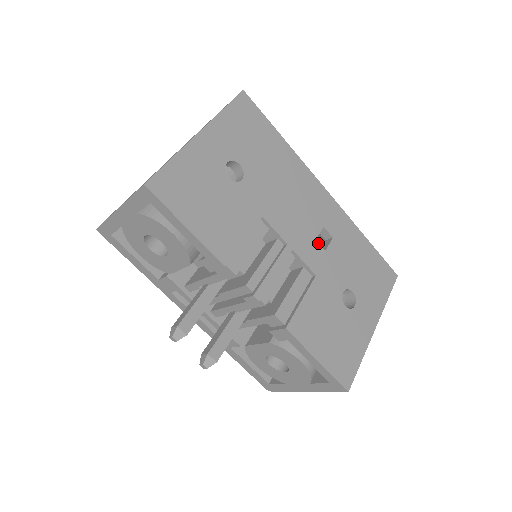
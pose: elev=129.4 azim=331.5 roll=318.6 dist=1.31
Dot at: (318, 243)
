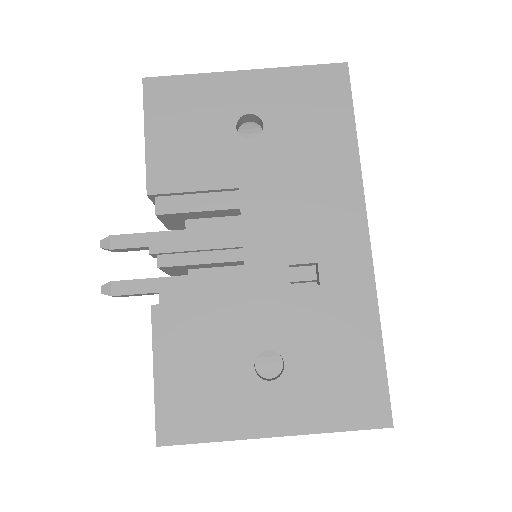
Dot at: occluded
